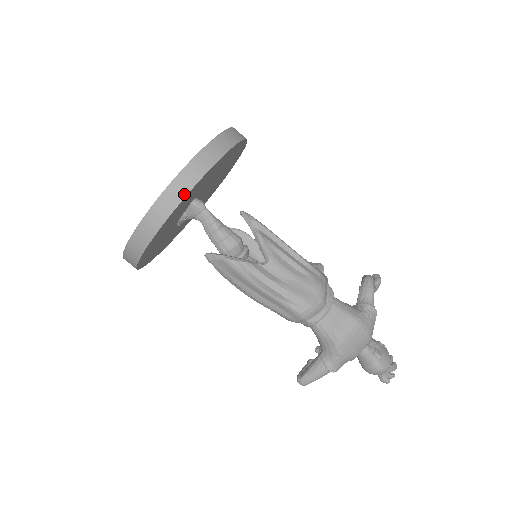
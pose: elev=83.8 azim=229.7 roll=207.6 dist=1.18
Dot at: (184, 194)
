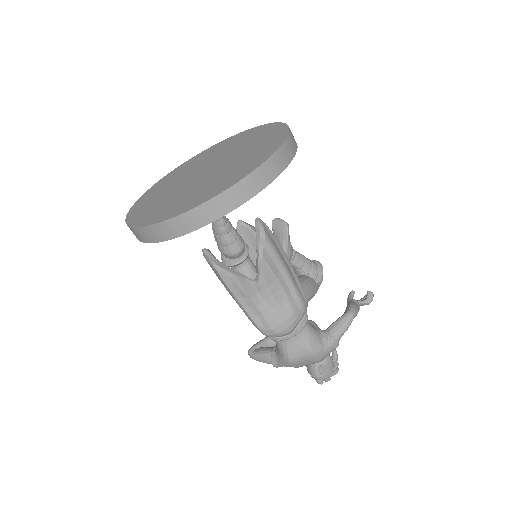
Dot at: (185, 232)
